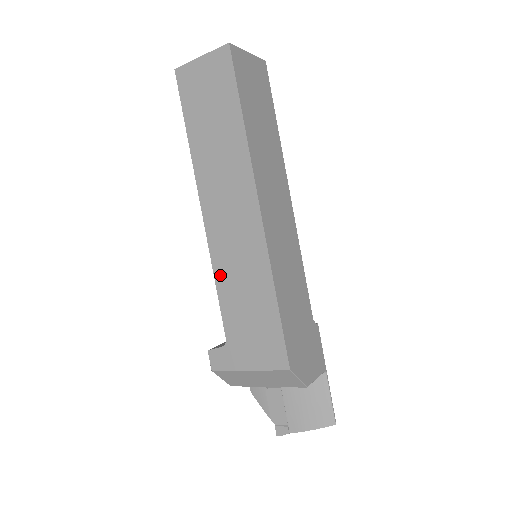
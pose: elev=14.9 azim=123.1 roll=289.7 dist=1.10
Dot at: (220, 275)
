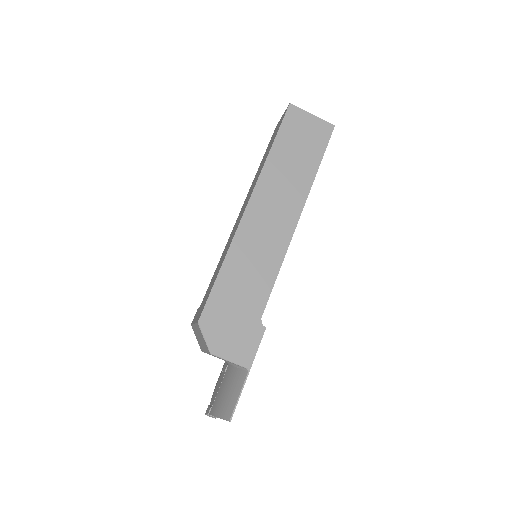
Dot at: (222, 255)
